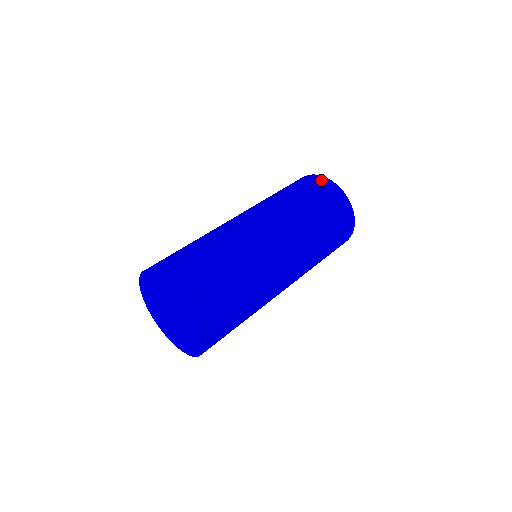
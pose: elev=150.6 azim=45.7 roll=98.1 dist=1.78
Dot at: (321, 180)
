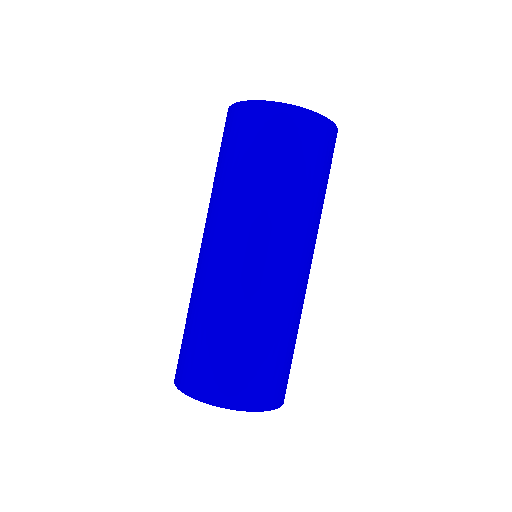
Dot at: (289, 116)
